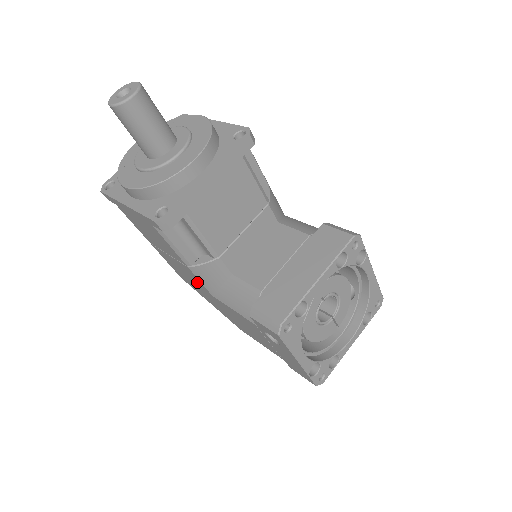
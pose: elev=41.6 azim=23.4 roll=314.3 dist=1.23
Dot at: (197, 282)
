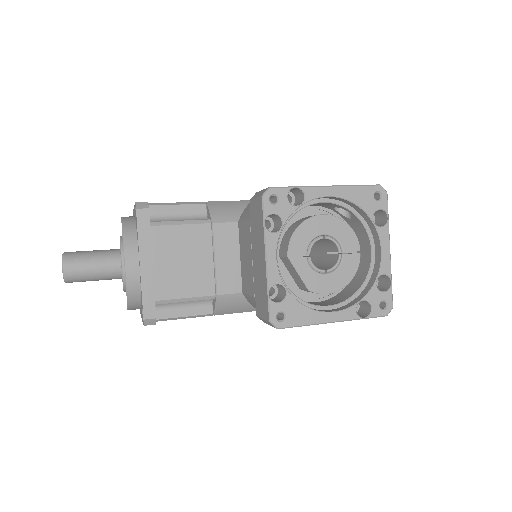
Dot at: occluded
